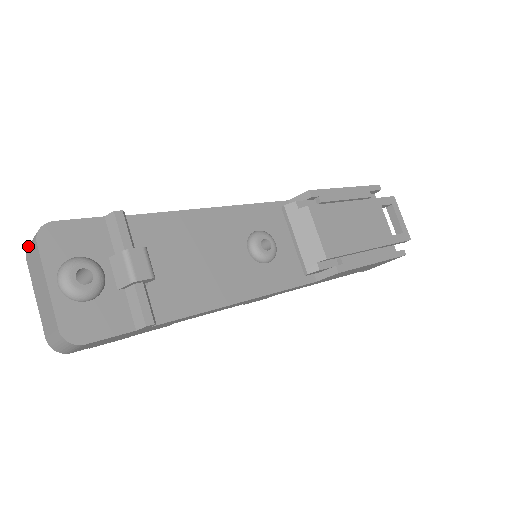
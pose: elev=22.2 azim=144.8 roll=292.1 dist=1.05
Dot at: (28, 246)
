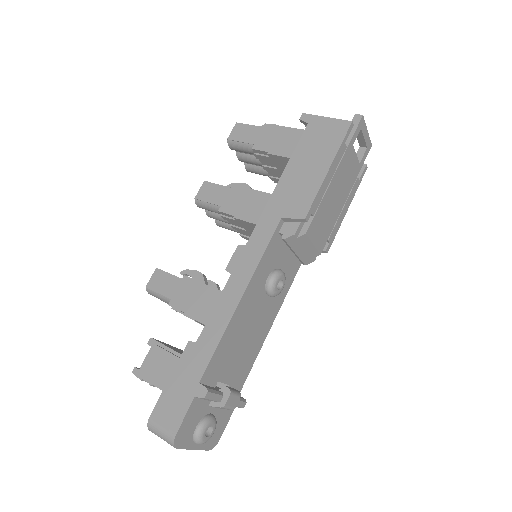
Dot at: occluded
